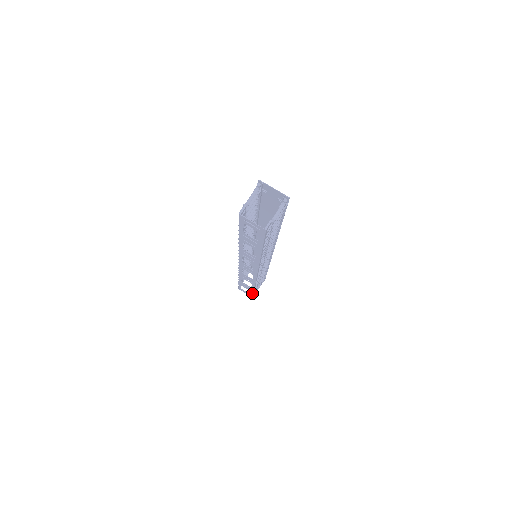
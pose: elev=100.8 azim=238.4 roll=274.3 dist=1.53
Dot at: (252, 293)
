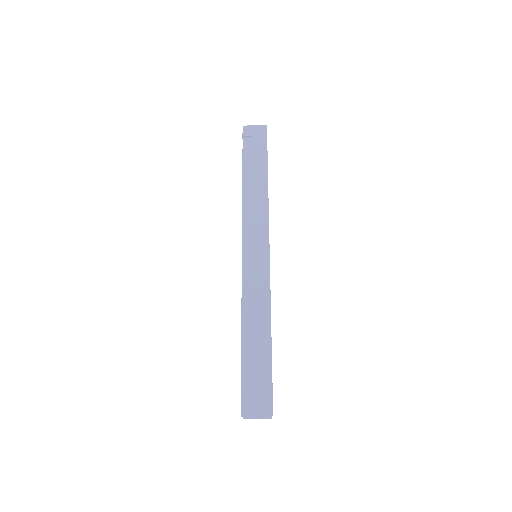
Dot at: occluded
